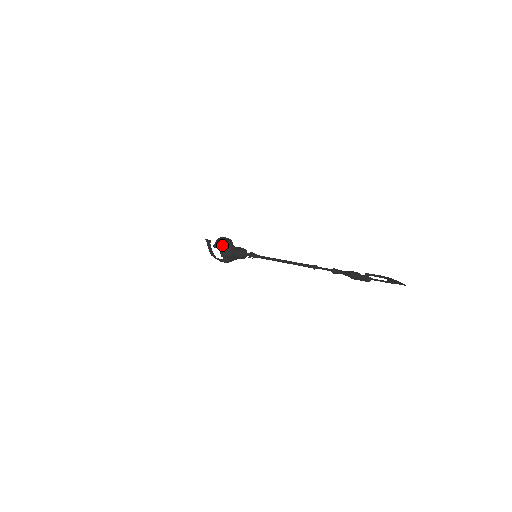
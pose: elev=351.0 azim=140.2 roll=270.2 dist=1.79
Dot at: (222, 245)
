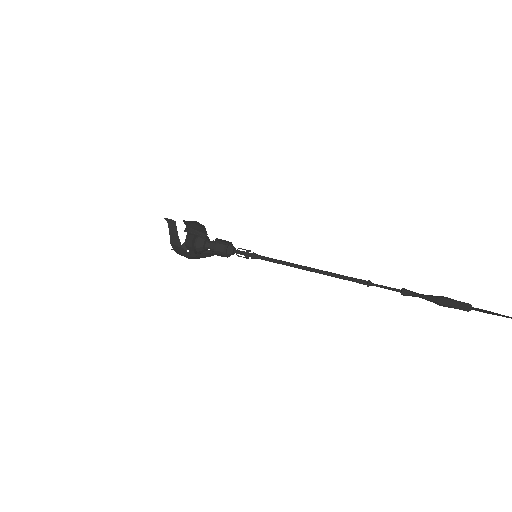
Dot at: (201, 231)
